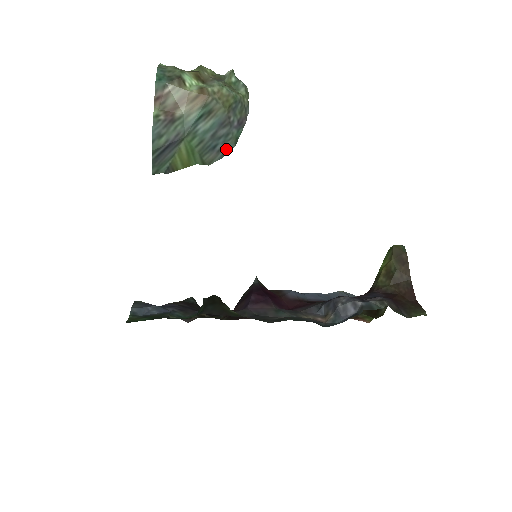
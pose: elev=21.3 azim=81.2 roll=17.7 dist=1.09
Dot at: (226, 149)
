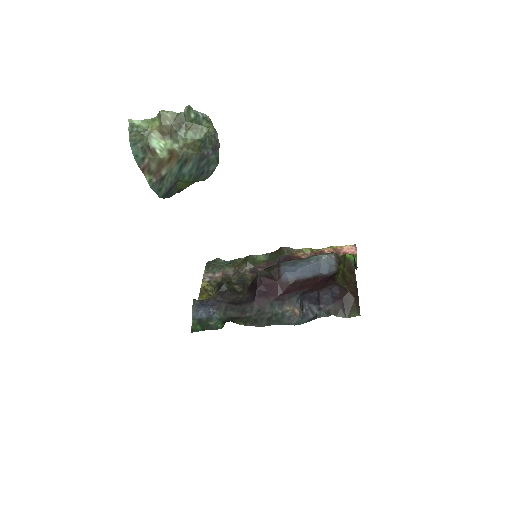
Dot at: (212, 168)
